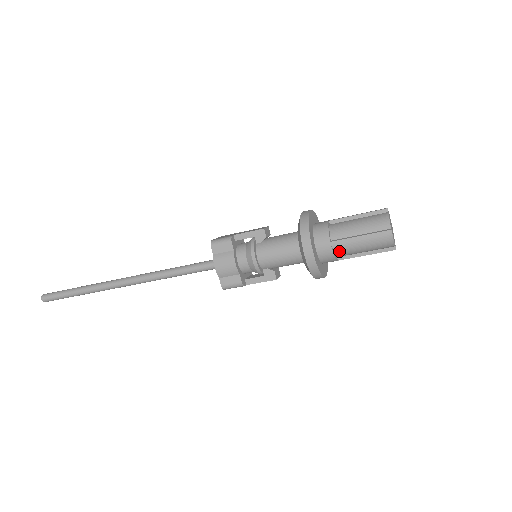
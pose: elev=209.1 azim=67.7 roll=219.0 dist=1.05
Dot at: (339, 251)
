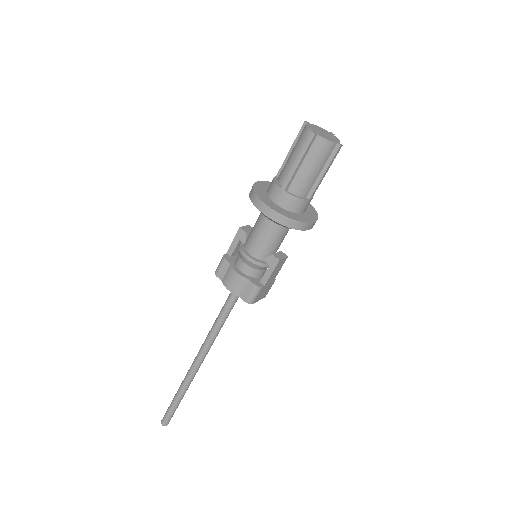
Dot at: (296, 190)
